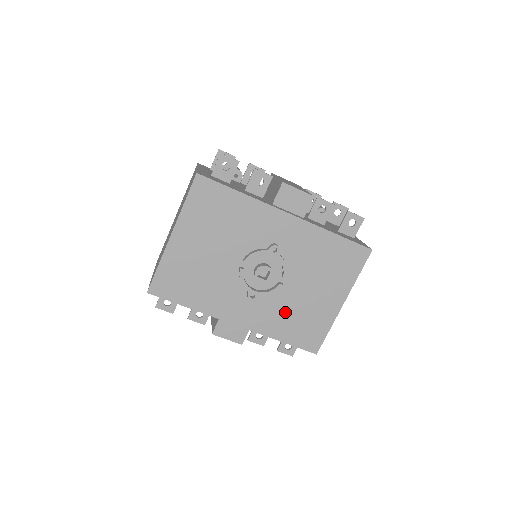
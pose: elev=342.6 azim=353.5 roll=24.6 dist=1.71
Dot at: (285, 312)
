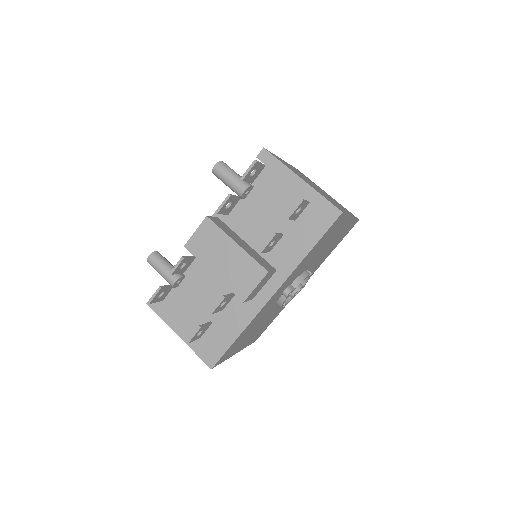
Dot at: (323, 257)
